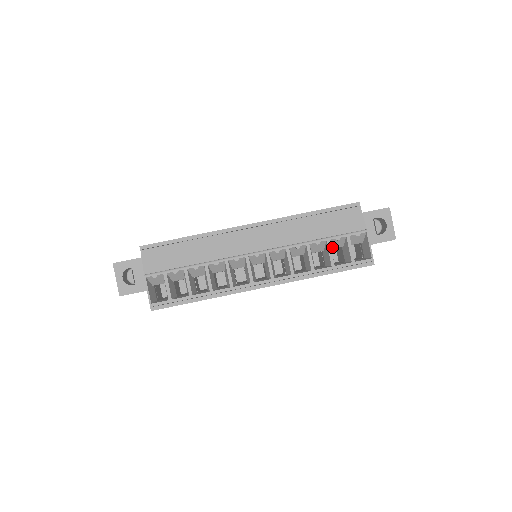
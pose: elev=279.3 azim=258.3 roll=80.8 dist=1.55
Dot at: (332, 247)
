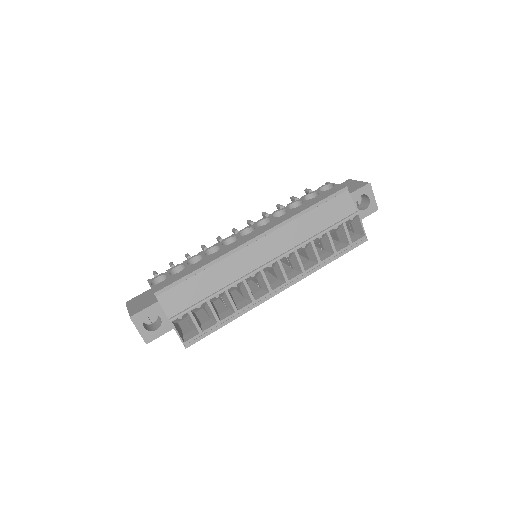
Dot at: occluded
